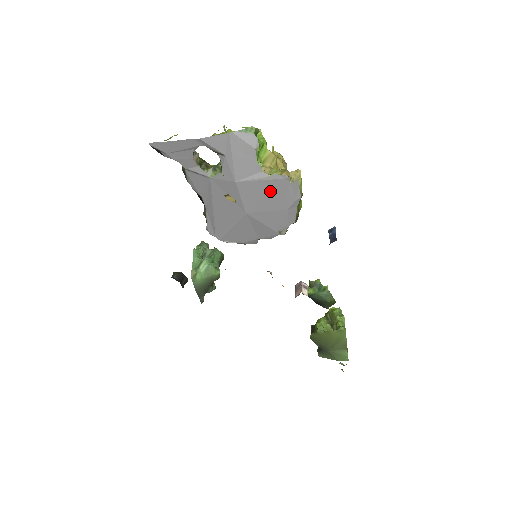
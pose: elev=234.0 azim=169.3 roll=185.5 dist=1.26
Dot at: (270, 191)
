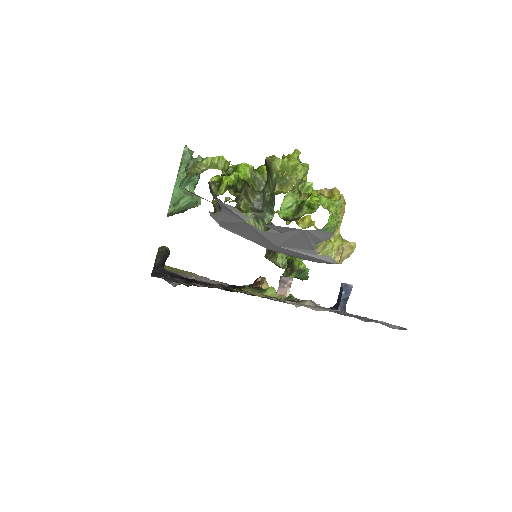
Dot at: (310, 258)
